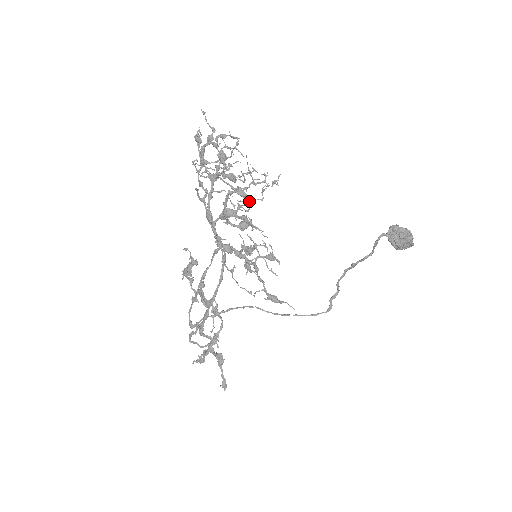
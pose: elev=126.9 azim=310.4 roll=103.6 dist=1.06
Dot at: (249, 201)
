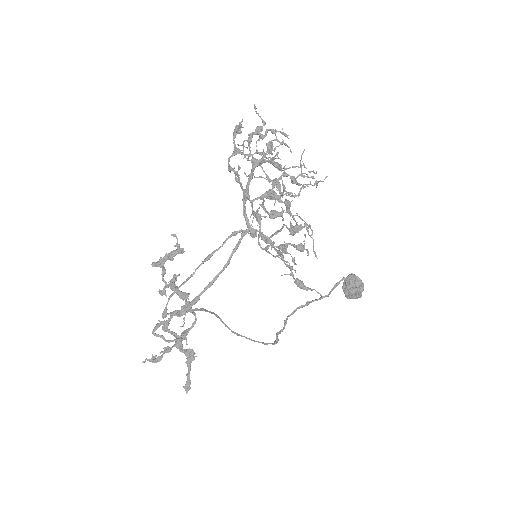
Dot at: (286, 193)
